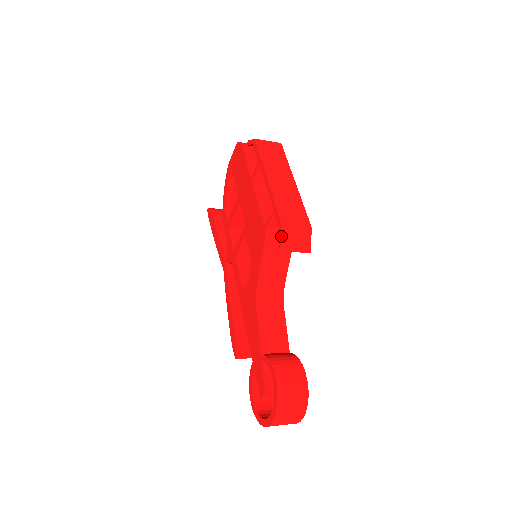
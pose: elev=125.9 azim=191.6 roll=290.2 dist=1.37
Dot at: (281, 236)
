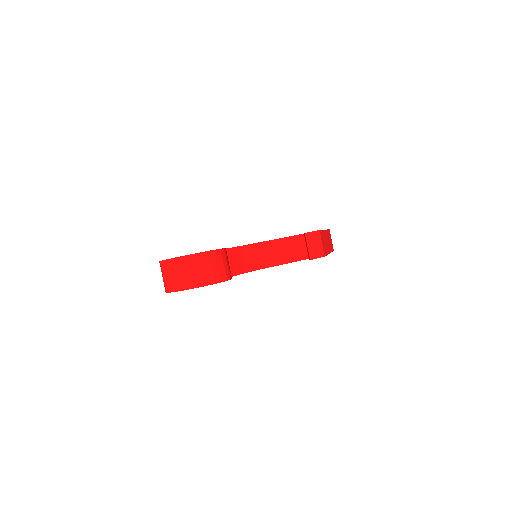
Dot at: (313, 231)
